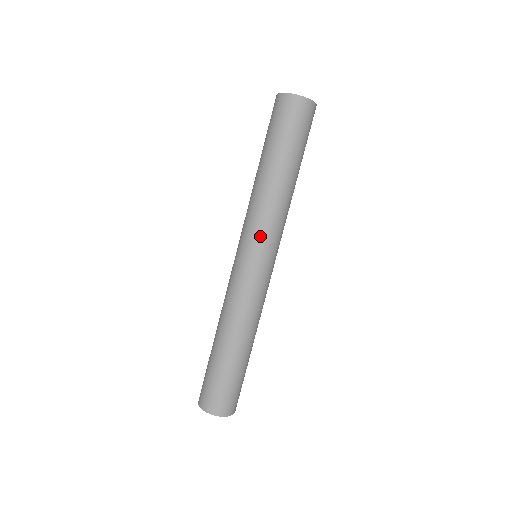
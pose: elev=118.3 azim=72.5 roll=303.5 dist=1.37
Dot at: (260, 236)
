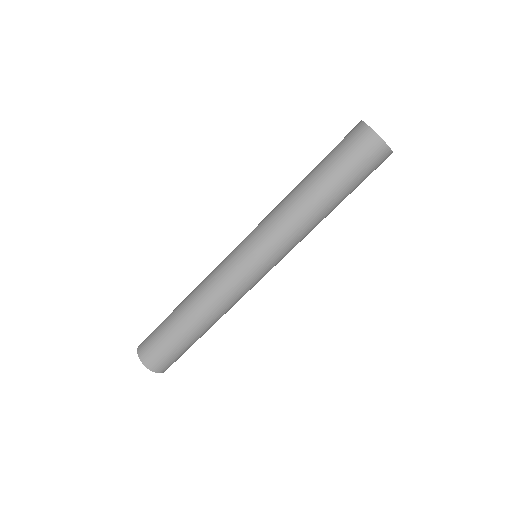
Dot at: (269, 246)
